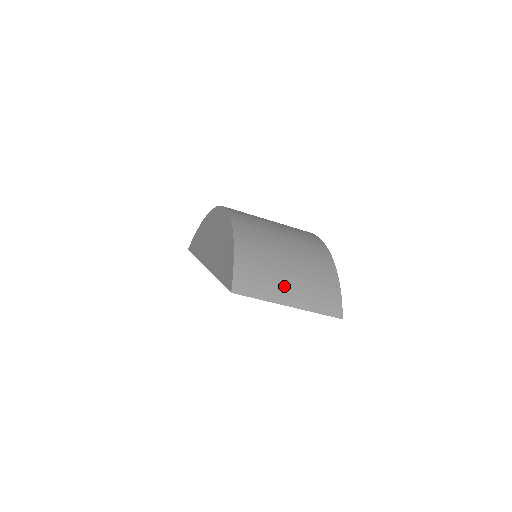
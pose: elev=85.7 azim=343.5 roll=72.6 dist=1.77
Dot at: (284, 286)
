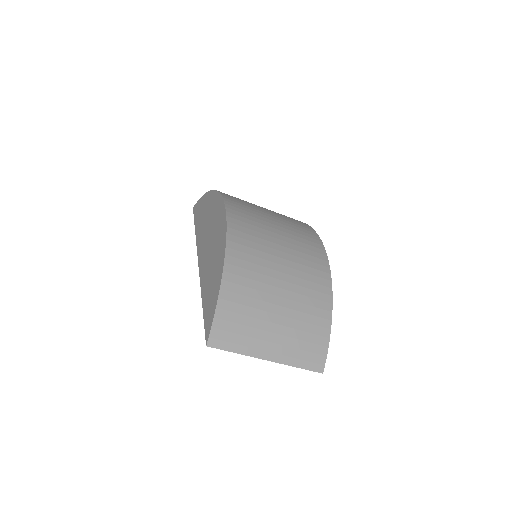
Dot at: (267, 337)
